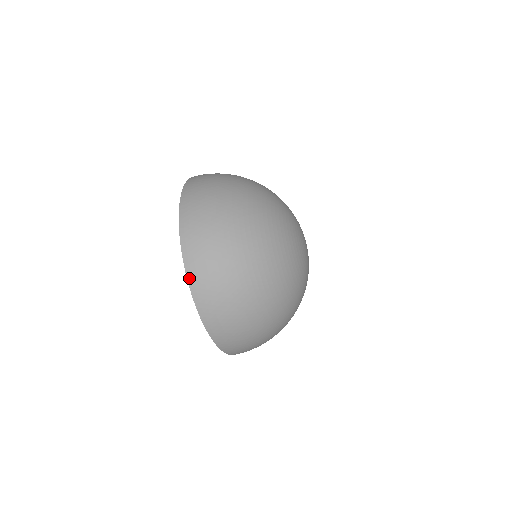
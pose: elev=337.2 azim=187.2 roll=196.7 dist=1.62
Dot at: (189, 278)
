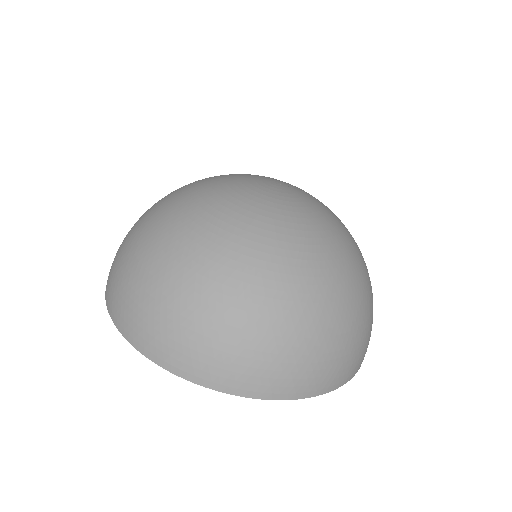
Dot at: occluded
